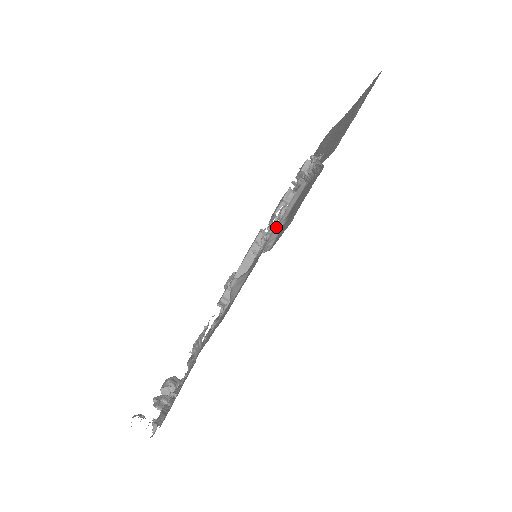
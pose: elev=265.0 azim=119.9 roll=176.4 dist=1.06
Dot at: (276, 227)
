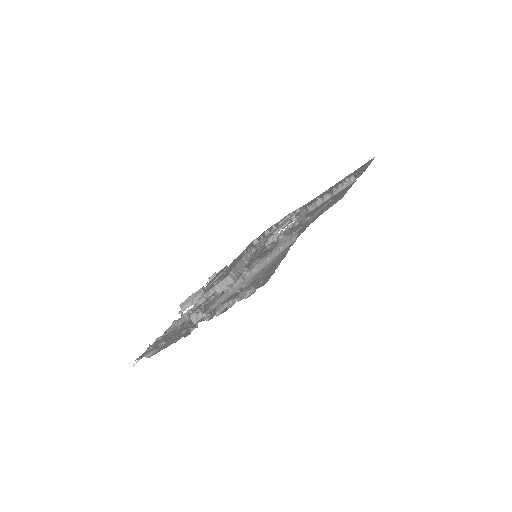
Dot at: (304, 218)
